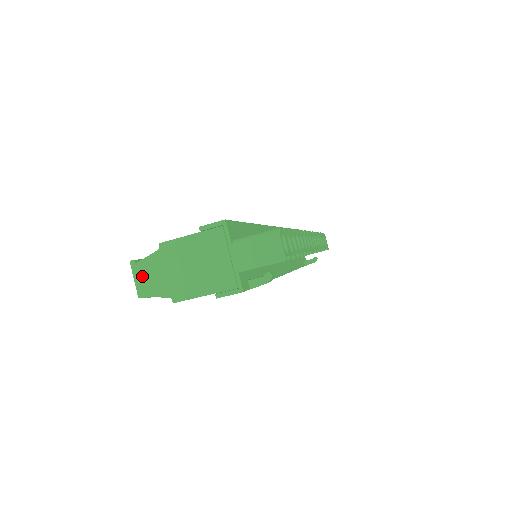
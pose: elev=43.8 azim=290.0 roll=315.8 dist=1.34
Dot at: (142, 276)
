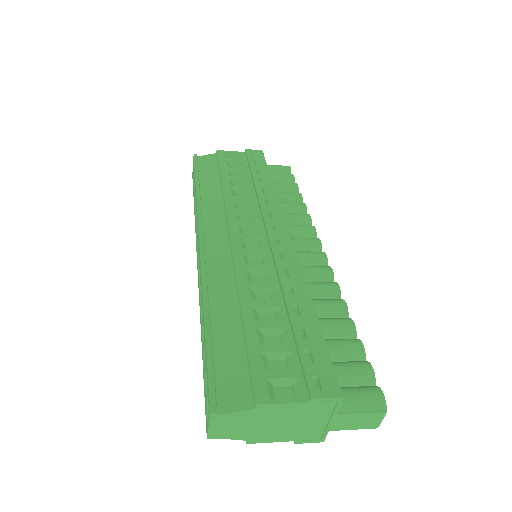
Dot at: (221, 425)
